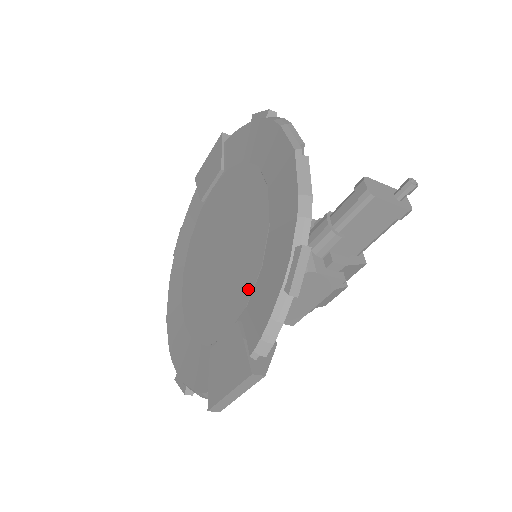
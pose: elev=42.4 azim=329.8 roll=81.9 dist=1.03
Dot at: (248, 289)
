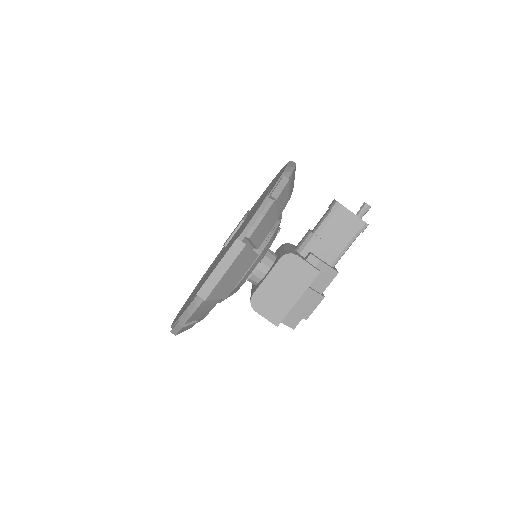
Dot at: (245, 226)
